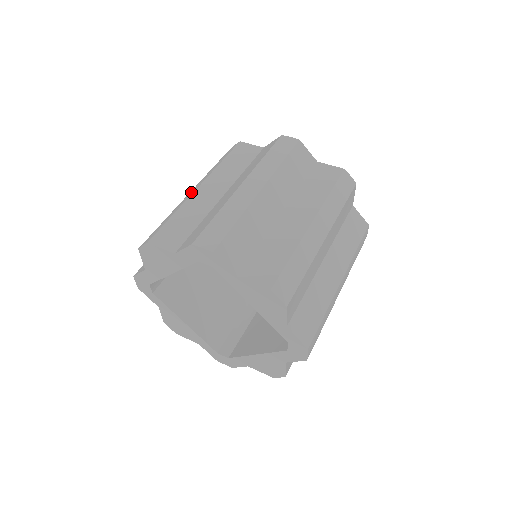
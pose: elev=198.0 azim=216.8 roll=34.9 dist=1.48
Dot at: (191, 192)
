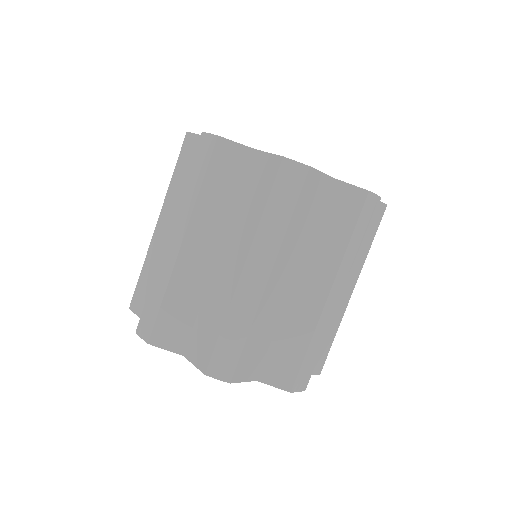
Dot at: occluded
